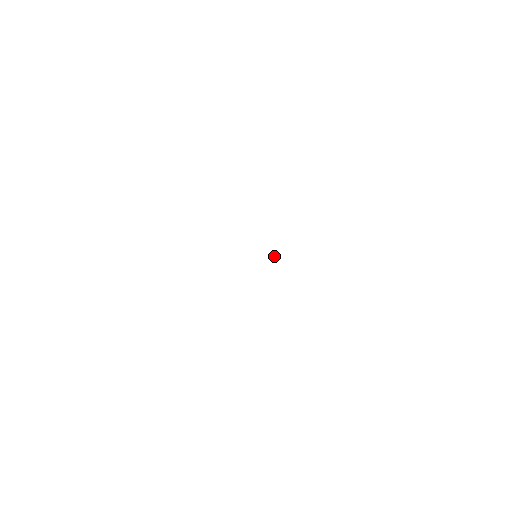
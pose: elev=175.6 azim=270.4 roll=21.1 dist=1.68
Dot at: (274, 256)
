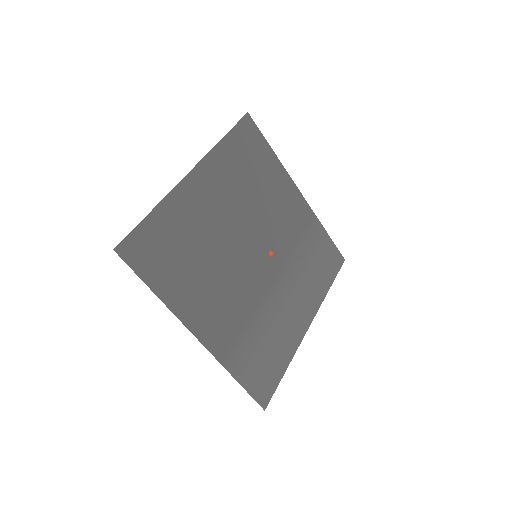
Dot at: (269, 253)
